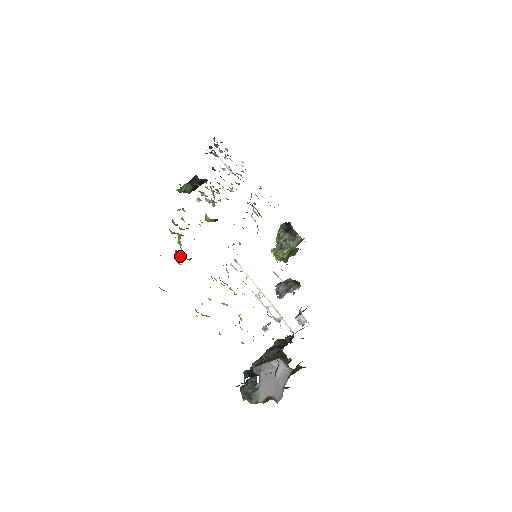
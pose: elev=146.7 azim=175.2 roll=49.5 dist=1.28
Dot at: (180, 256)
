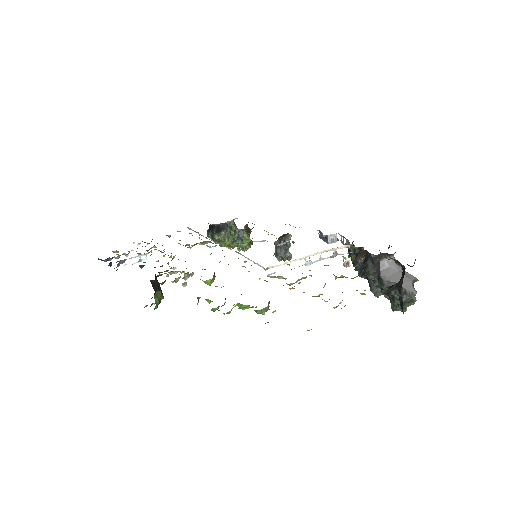
Dot at: (264, 309)
